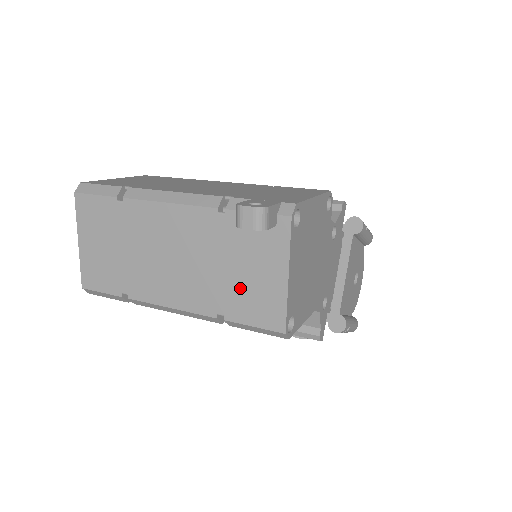
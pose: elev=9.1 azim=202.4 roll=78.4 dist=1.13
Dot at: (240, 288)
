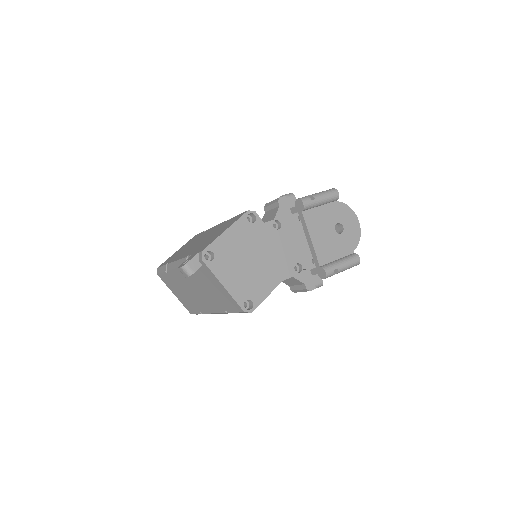
Dot at: (219, 297)
